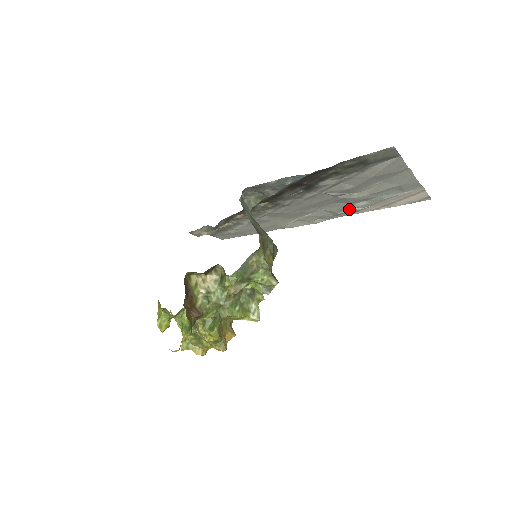
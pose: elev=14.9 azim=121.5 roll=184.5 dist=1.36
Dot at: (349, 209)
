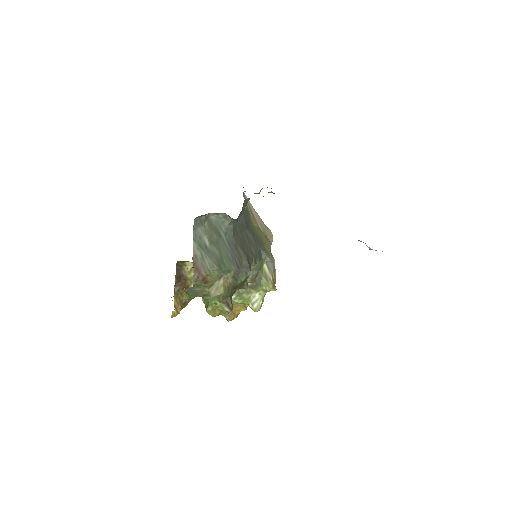
Dot at: (363, 242)
